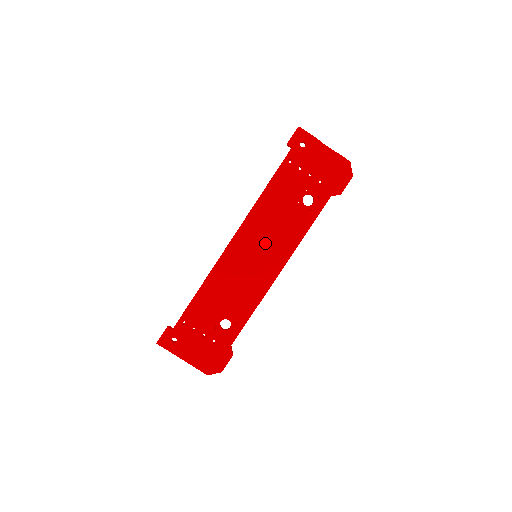
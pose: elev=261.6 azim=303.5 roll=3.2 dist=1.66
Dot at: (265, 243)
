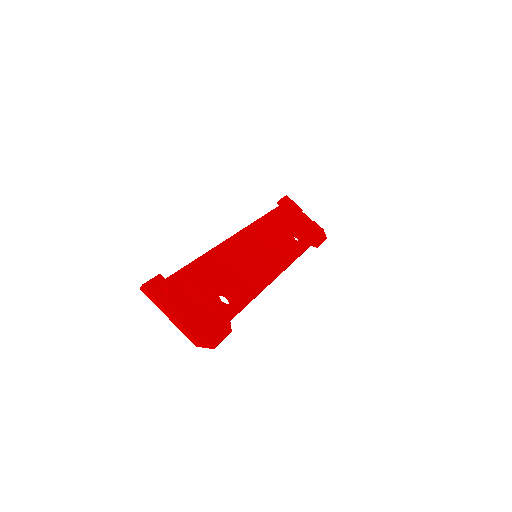
Dot at: (265, 248)
